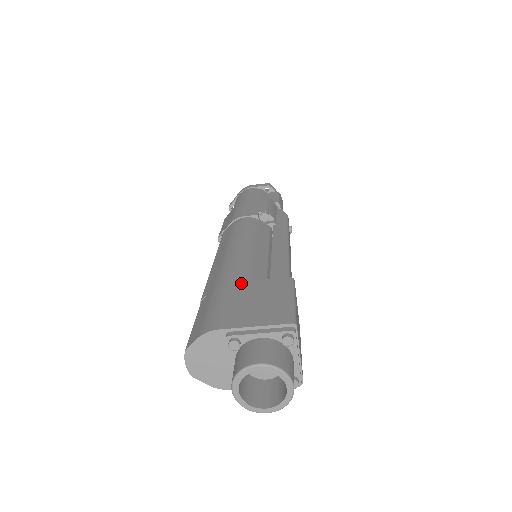
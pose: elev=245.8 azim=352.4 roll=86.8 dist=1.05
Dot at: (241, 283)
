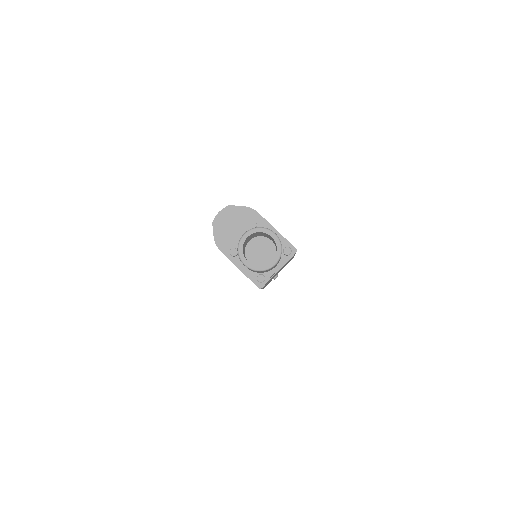
Dot at: occluded
